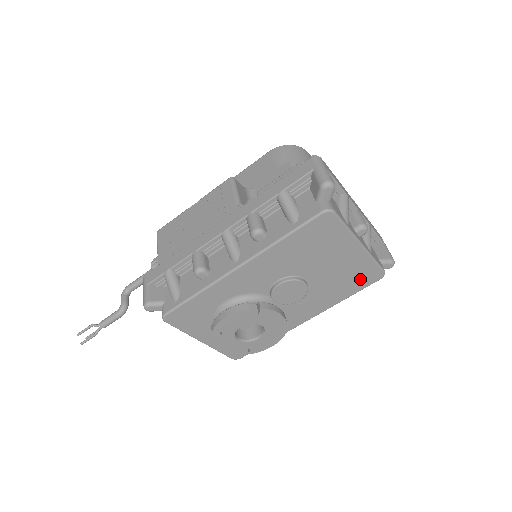
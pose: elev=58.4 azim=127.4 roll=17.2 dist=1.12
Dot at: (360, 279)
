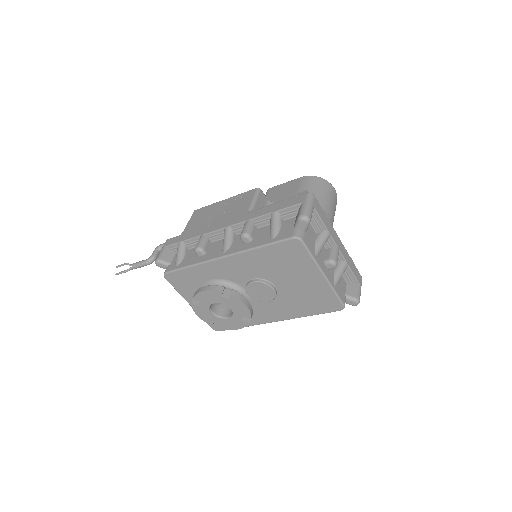
Dot at: (322, 304)
